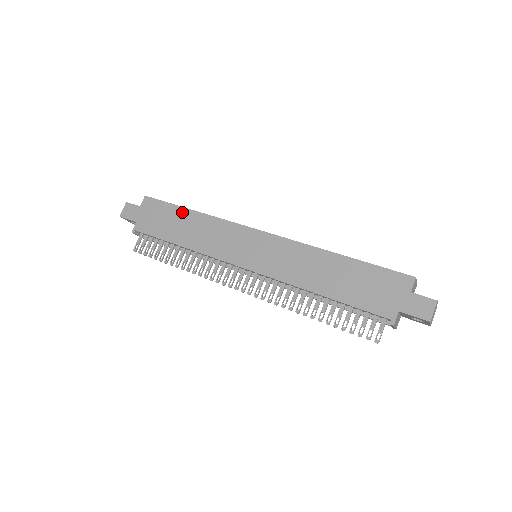
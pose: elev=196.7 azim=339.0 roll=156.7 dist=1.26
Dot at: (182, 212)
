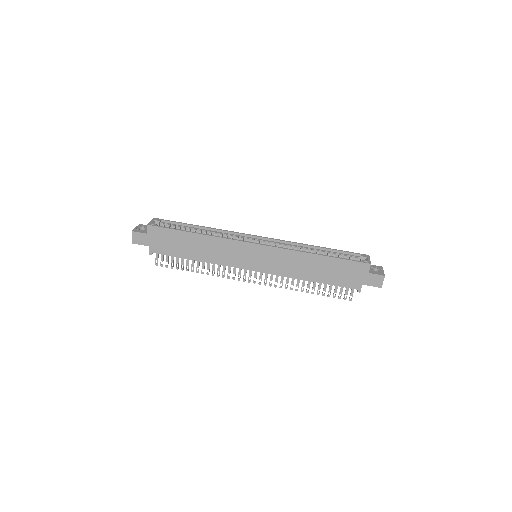
Dot at: (187, 236)
